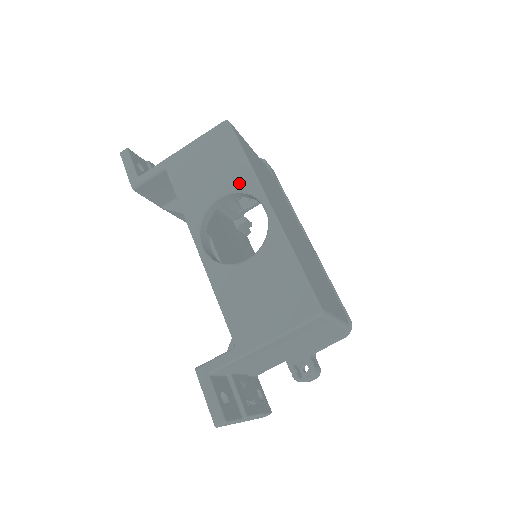
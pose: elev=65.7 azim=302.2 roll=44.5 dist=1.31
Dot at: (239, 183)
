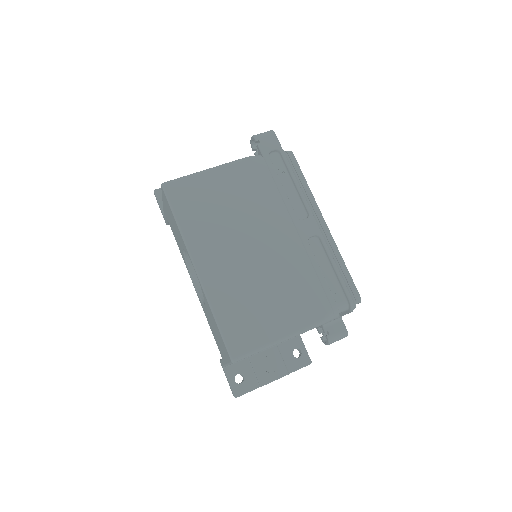
Dot at: (182, 244)
